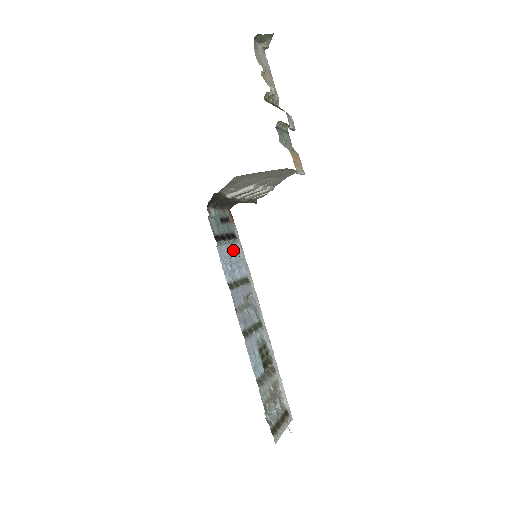
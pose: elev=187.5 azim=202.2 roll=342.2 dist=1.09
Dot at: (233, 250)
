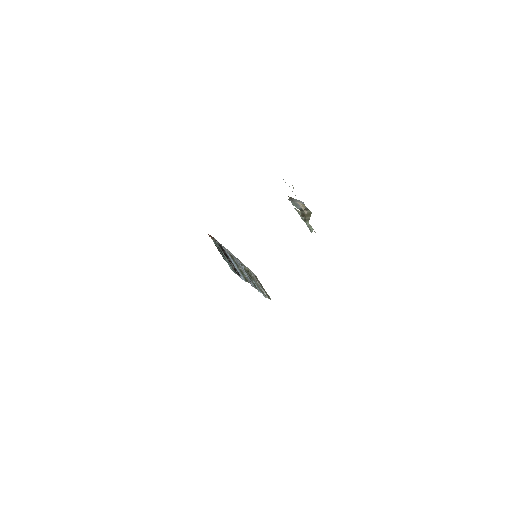
Dot at: occluded
